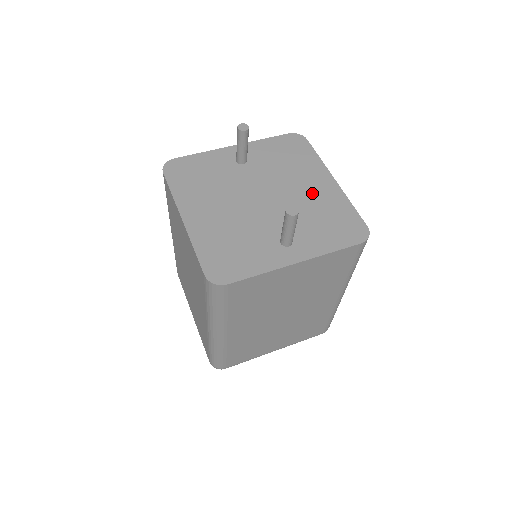
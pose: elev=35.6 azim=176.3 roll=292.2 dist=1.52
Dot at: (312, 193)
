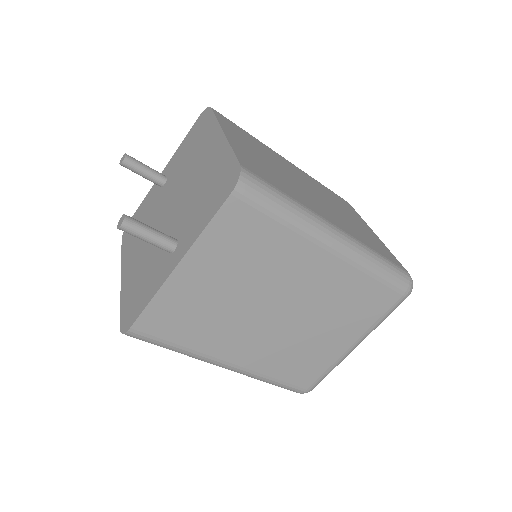
Dot at: (202, 168)
